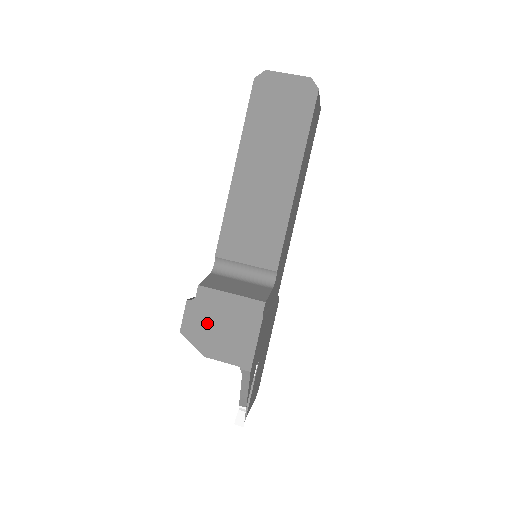
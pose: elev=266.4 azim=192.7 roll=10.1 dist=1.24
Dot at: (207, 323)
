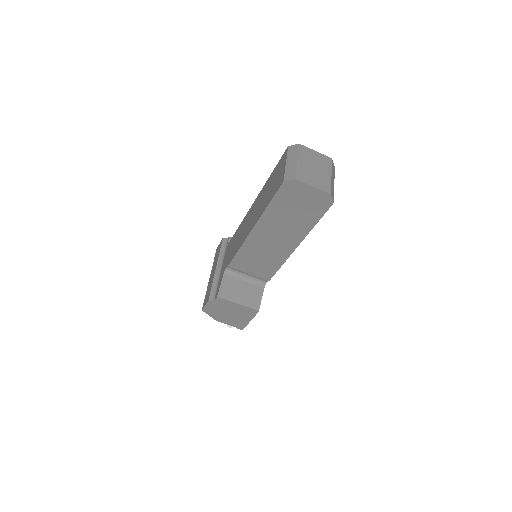
Dot at: (220, 311)
